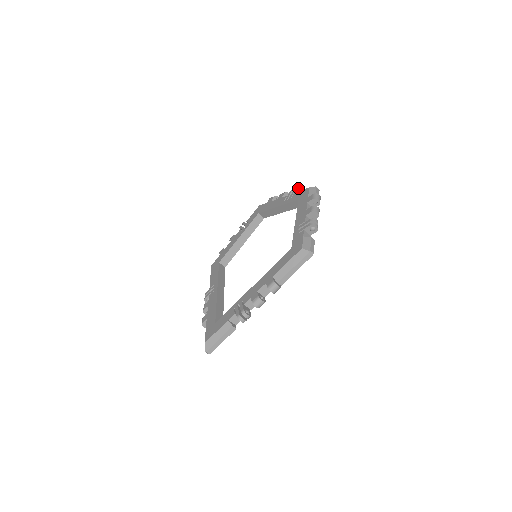
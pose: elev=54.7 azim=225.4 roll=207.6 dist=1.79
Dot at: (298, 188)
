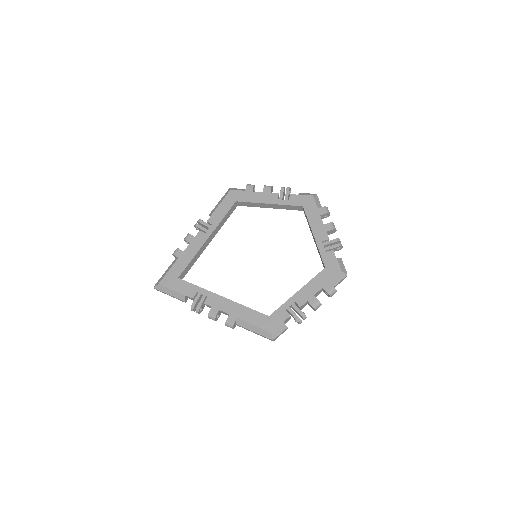
Dot at: (342, 246)
